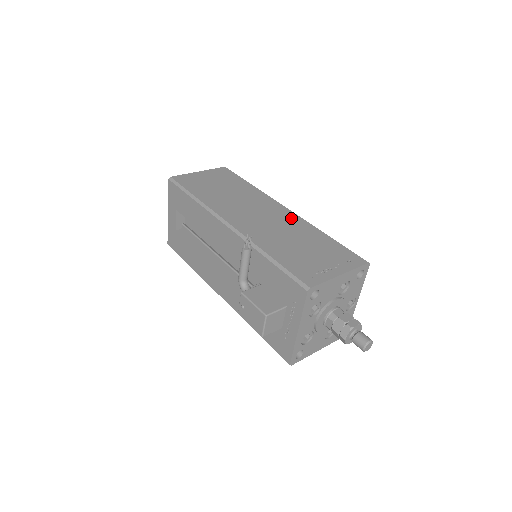
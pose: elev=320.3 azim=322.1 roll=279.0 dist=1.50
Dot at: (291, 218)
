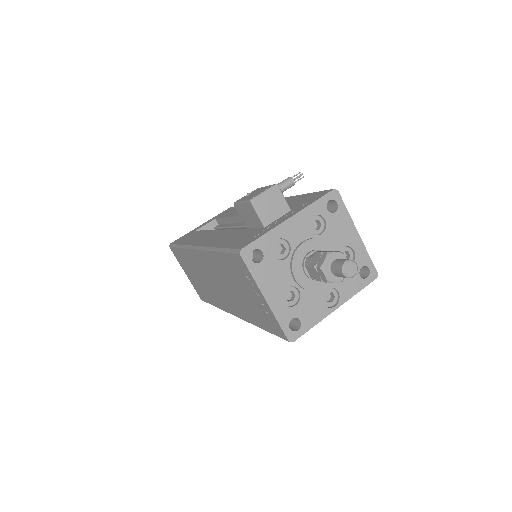
Dot at: occluded
